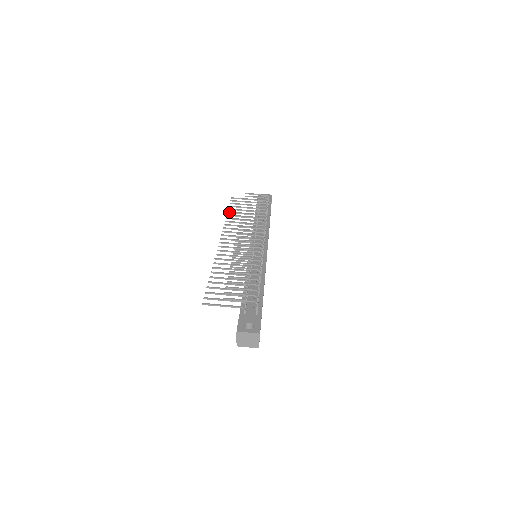
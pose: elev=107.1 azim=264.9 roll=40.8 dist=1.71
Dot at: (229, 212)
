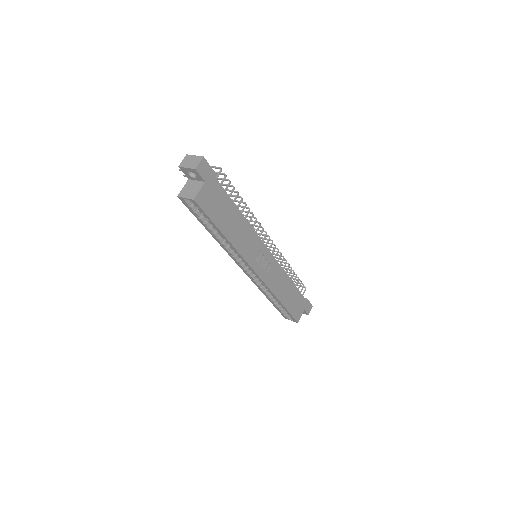
Dot at: occluded
